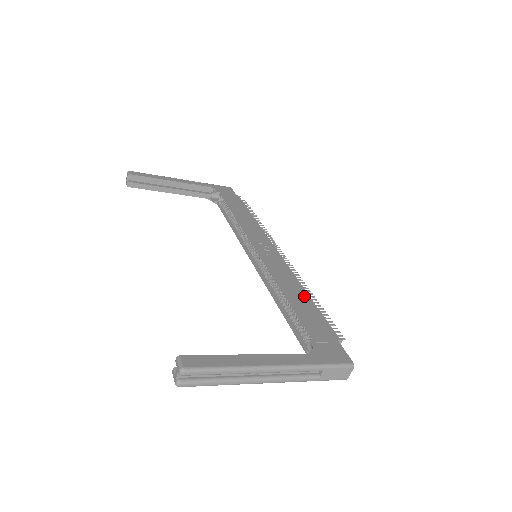
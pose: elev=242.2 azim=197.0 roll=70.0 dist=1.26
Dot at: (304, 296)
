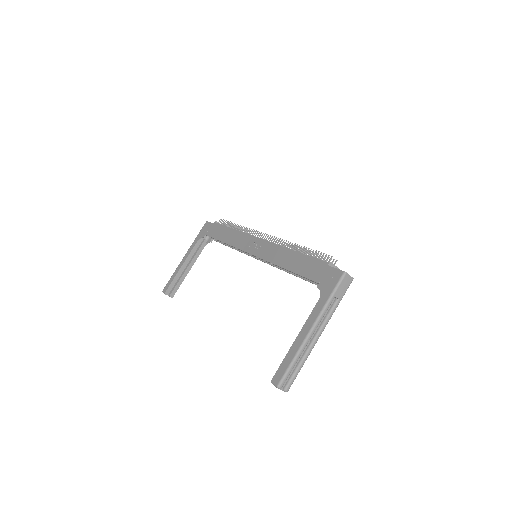
Dot at: (293, 256)
